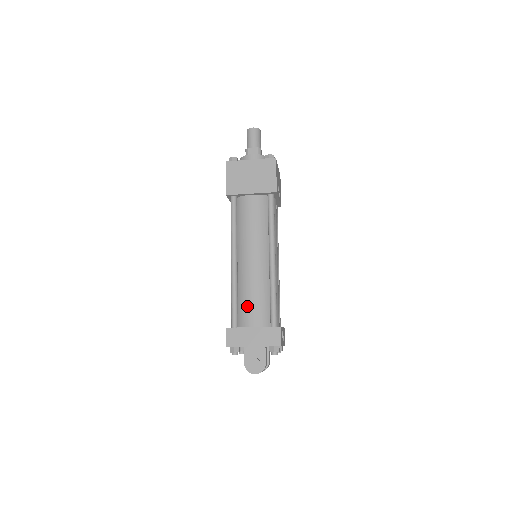
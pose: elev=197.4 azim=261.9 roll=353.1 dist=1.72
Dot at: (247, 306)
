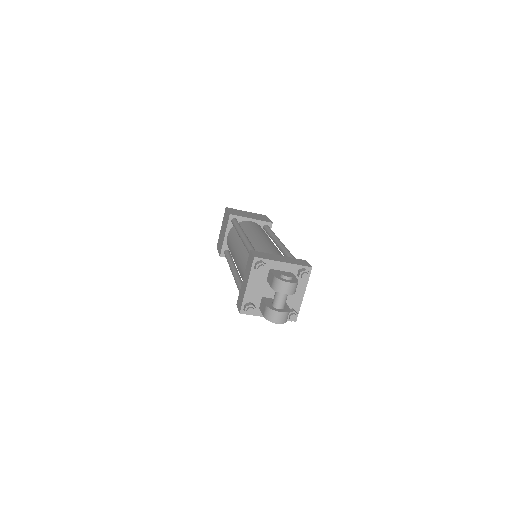
Dot at: (266, 251)
